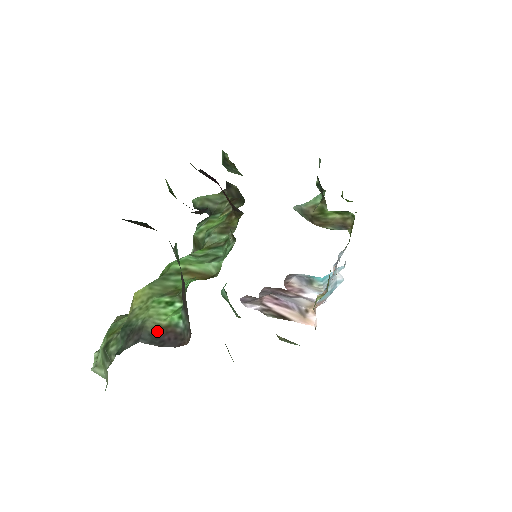
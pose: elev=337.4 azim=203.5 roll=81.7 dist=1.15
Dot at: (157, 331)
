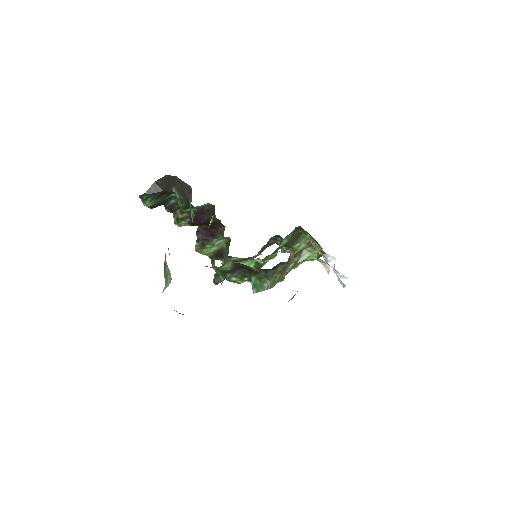
Dot at: occluded
